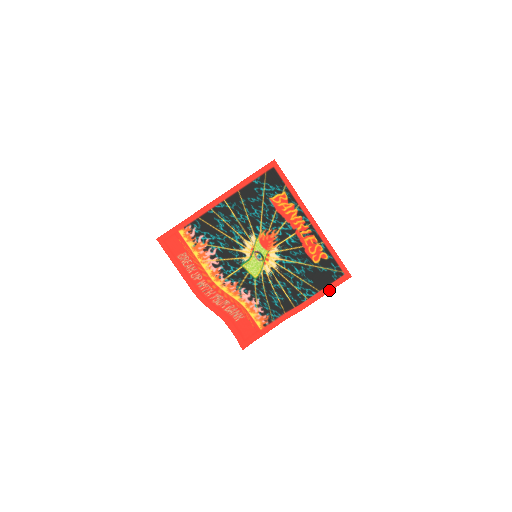
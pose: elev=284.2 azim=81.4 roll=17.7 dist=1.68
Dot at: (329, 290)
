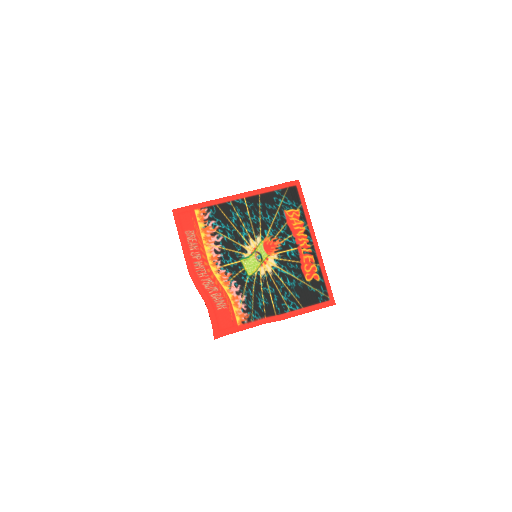
Dot at: (312, 310)
